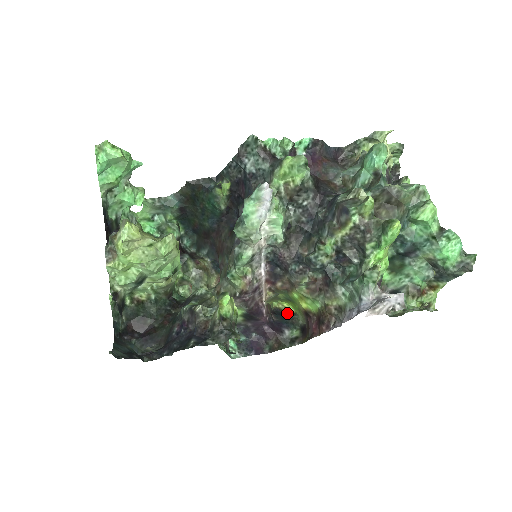
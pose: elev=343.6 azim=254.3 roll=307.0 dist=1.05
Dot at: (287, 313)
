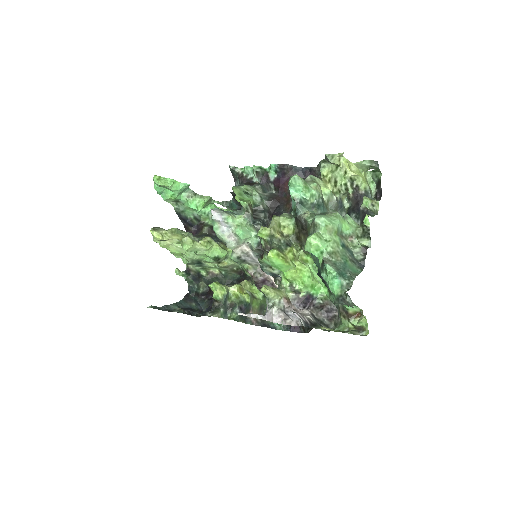
Dot at: occluded
